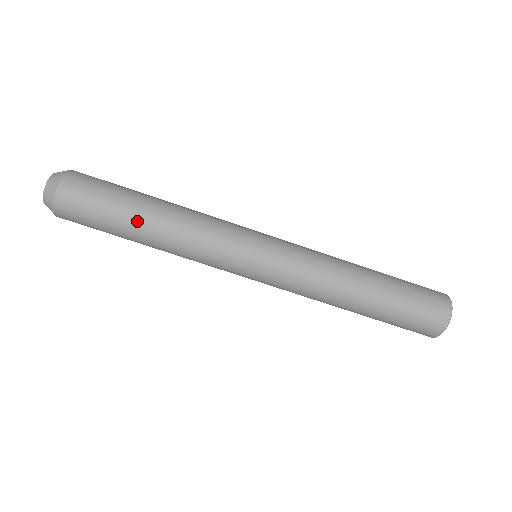
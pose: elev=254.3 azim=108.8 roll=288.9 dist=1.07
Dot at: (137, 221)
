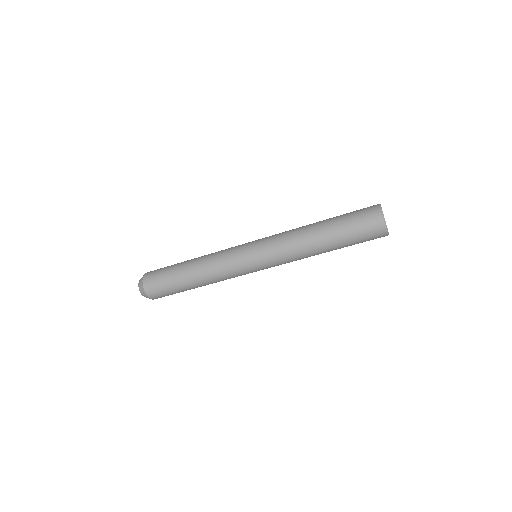
Dot at: occluded
